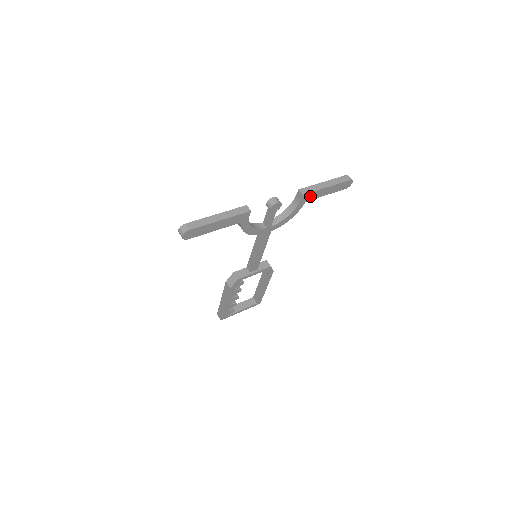
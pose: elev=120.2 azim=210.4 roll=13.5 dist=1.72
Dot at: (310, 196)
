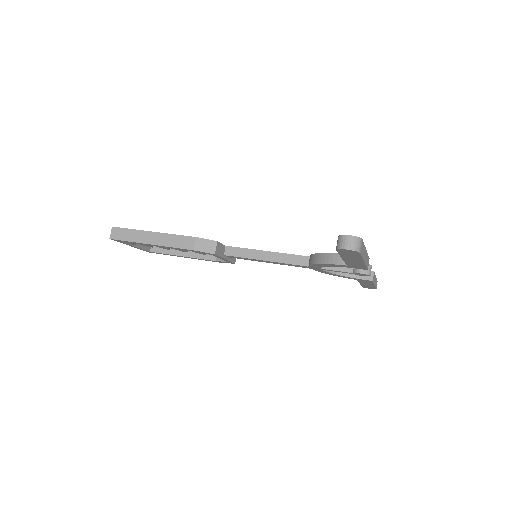
Dot at: (366, 281)
